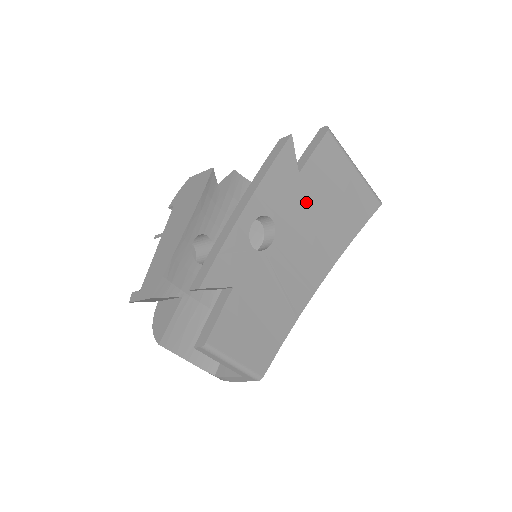
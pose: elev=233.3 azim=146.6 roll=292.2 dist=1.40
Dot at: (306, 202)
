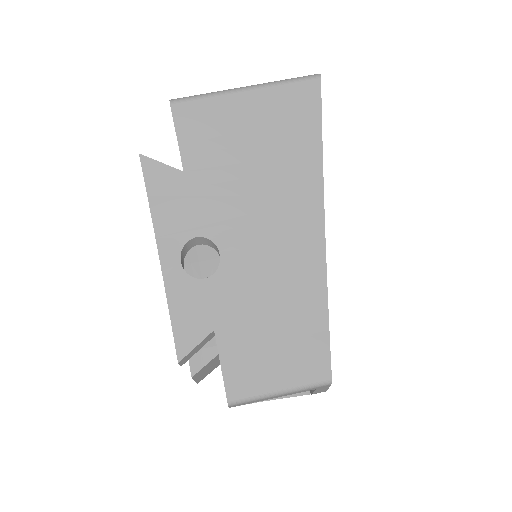
Dot at: (220, 183)
